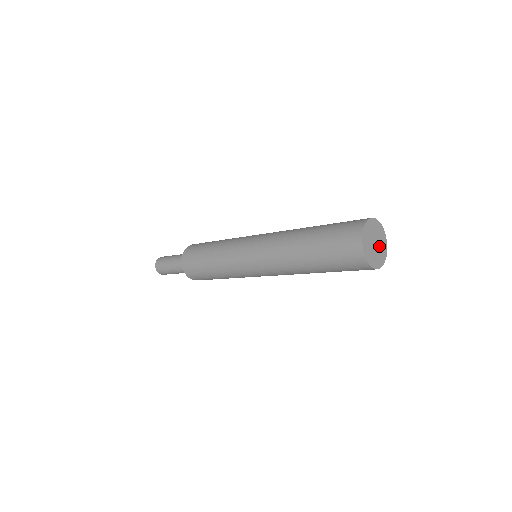
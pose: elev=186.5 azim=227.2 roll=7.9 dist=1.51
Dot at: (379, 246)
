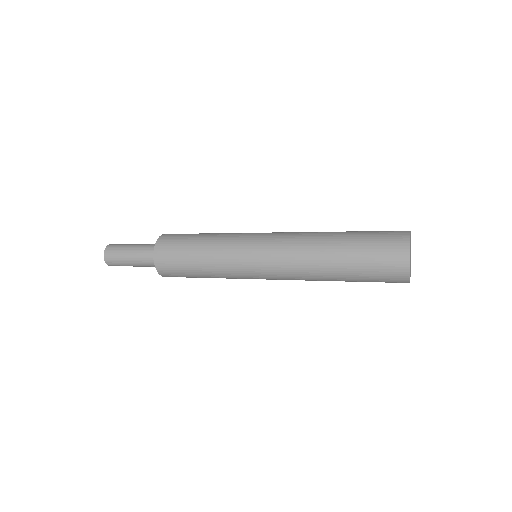
Dot at: (410, 259)
